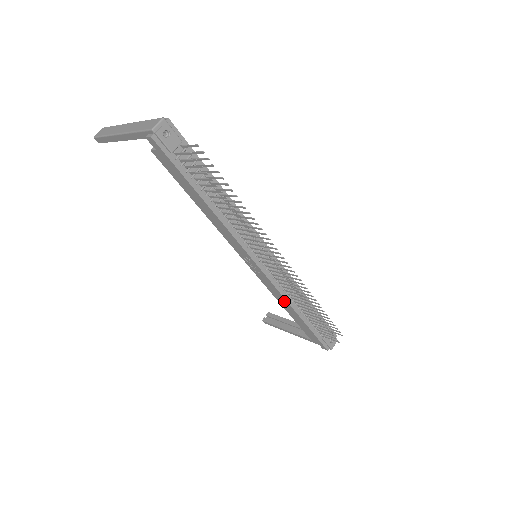
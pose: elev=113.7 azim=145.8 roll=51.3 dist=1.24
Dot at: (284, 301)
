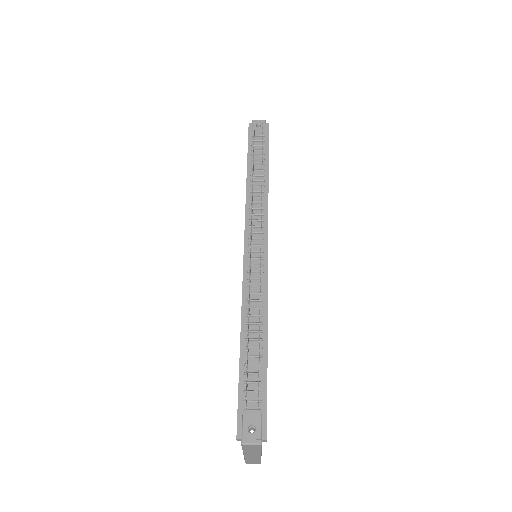
Dot at: (242, 314)
